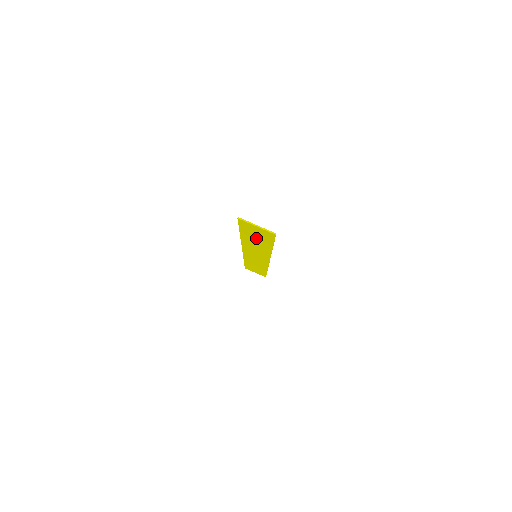
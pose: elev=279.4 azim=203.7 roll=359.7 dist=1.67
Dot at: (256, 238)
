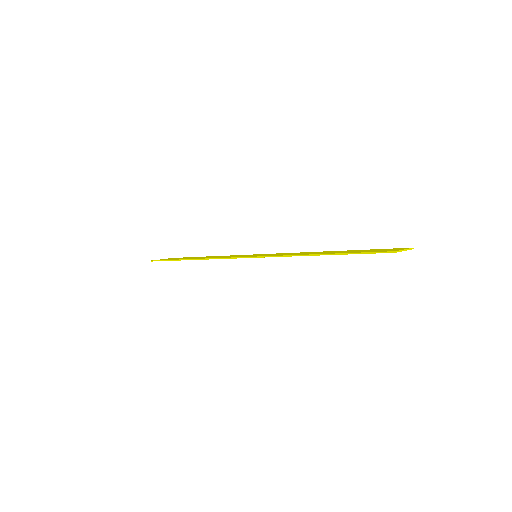
Dot at: occluded
